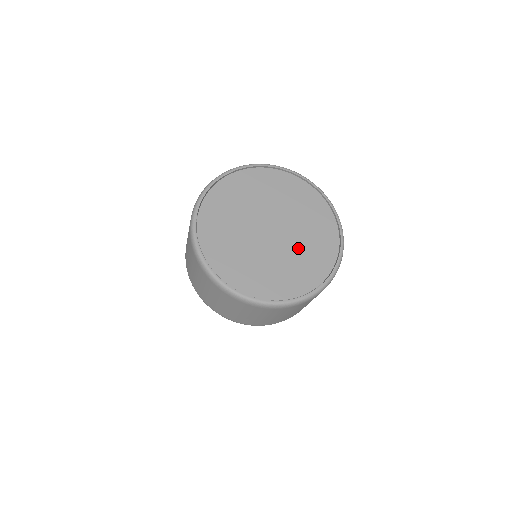
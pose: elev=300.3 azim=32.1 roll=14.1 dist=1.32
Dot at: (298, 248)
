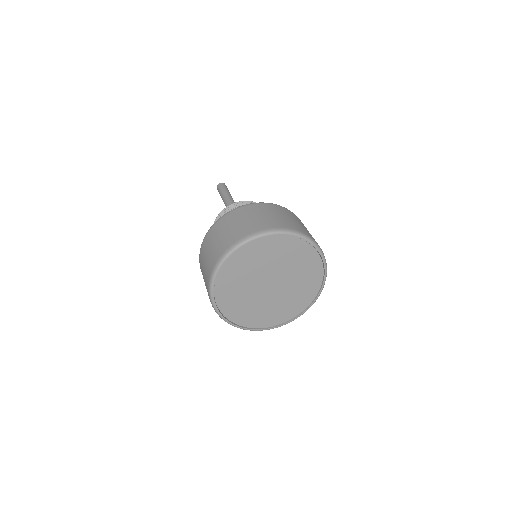
Dot at: (280, 301)
